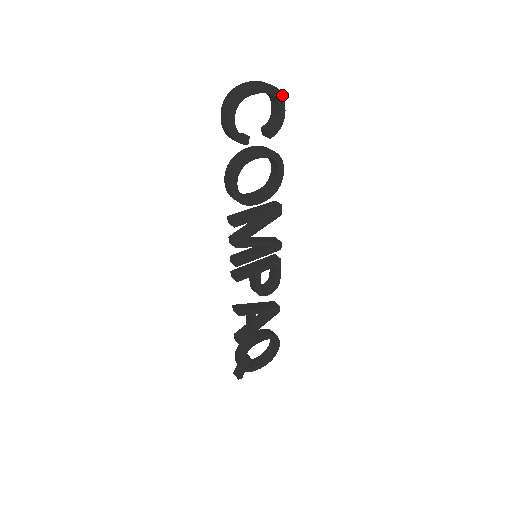
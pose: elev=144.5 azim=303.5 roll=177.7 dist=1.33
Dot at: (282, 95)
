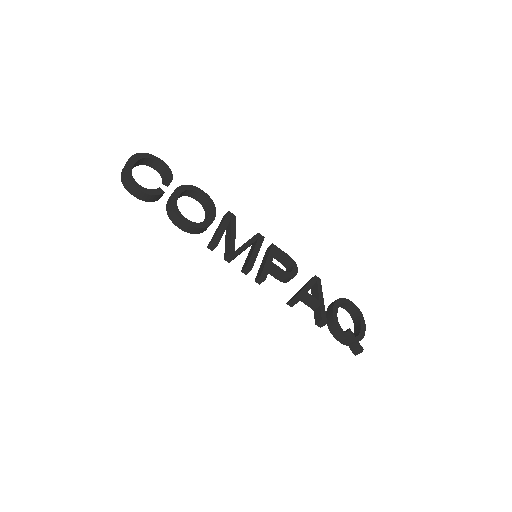
Dot at: (150, 154)
